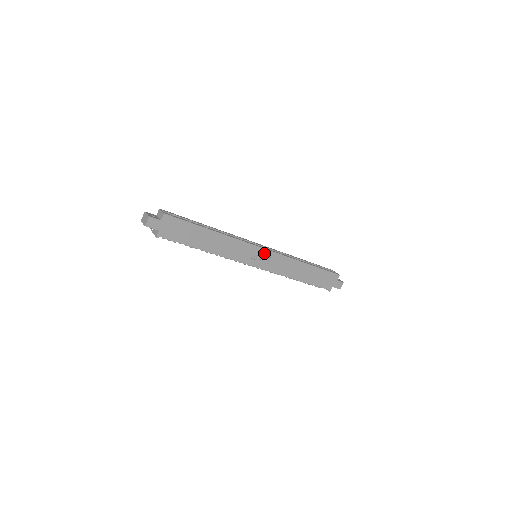
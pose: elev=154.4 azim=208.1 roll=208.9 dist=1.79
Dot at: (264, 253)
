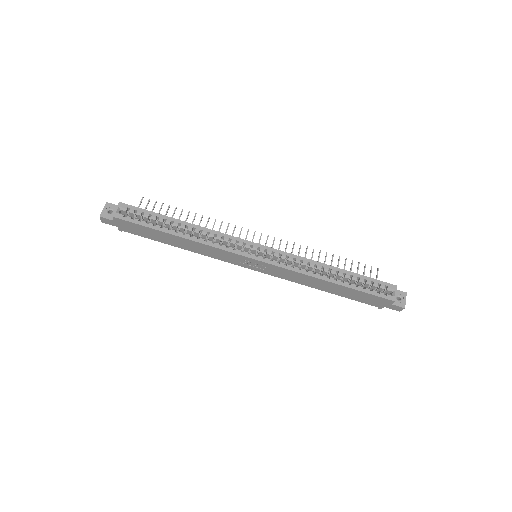
Dot at: (256, 262)
